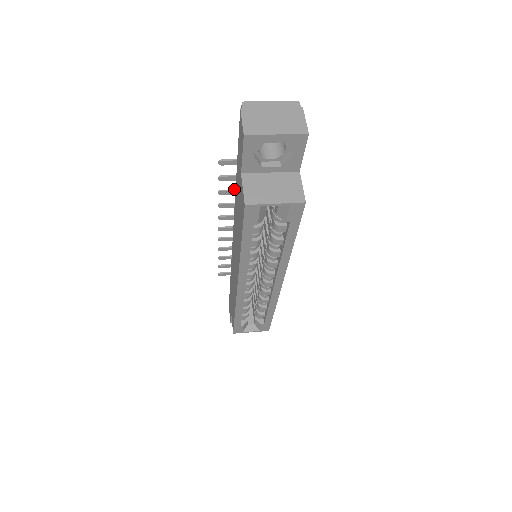
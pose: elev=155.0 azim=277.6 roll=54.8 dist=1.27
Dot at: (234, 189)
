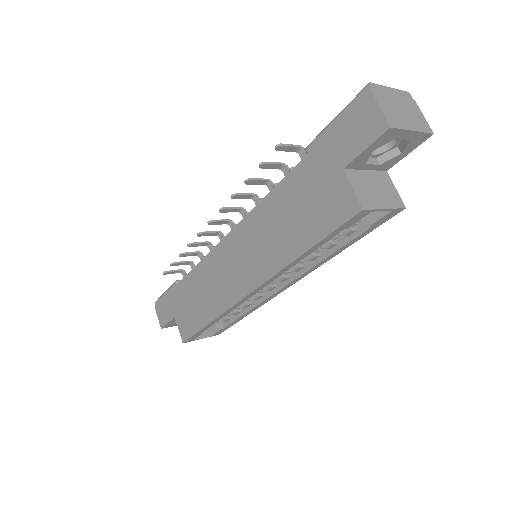
Dot at: (262, 178)
